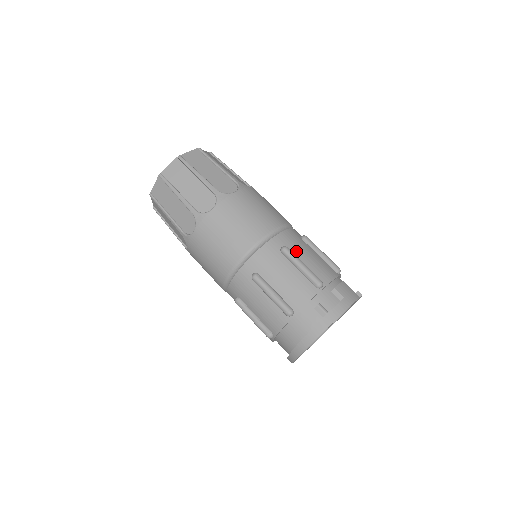
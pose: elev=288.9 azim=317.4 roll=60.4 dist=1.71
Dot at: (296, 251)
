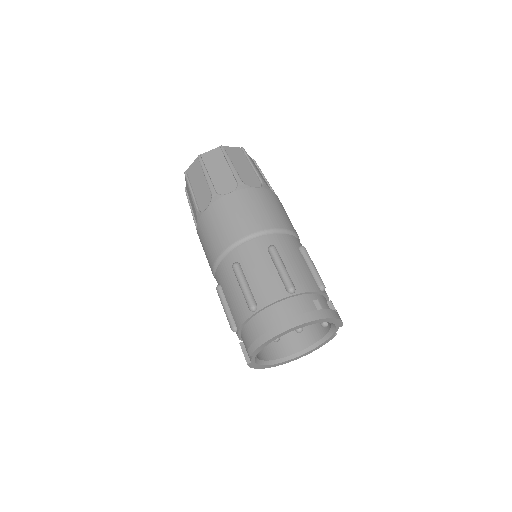
Dot at: occluded
